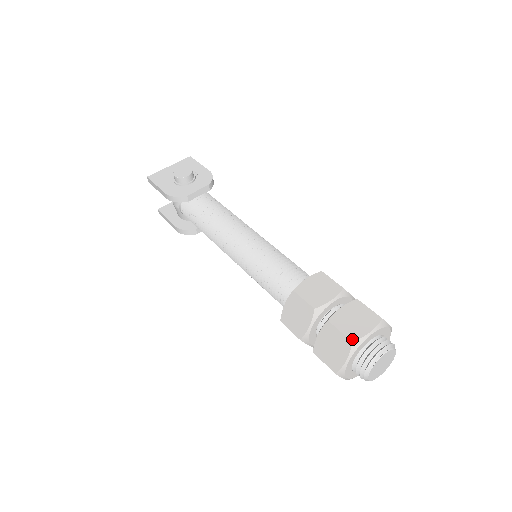
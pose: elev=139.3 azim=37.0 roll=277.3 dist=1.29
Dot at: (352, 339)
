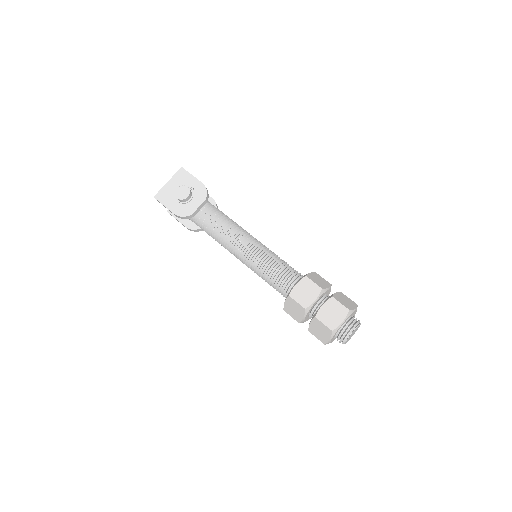
Dot at: (332, 329)
